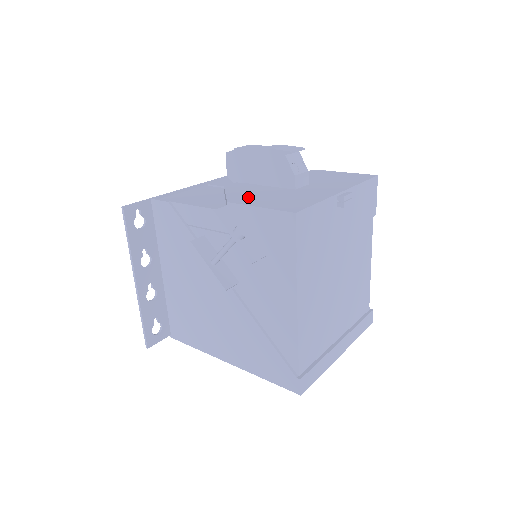
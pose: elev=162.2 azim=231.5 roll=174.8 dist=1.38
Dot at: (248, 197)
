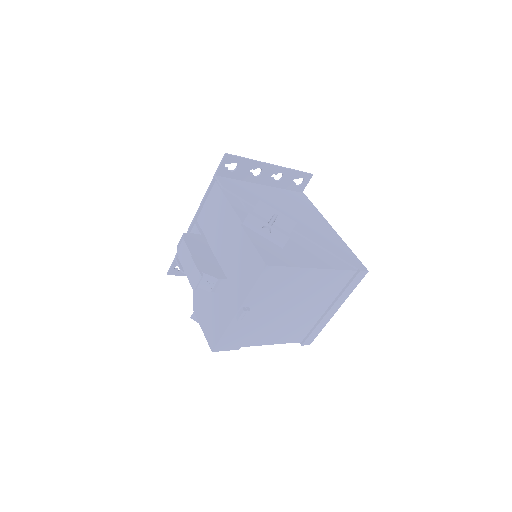
Dot at: (200, 303)
